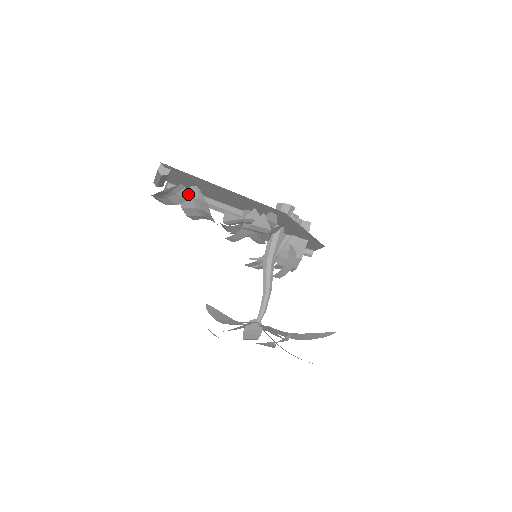
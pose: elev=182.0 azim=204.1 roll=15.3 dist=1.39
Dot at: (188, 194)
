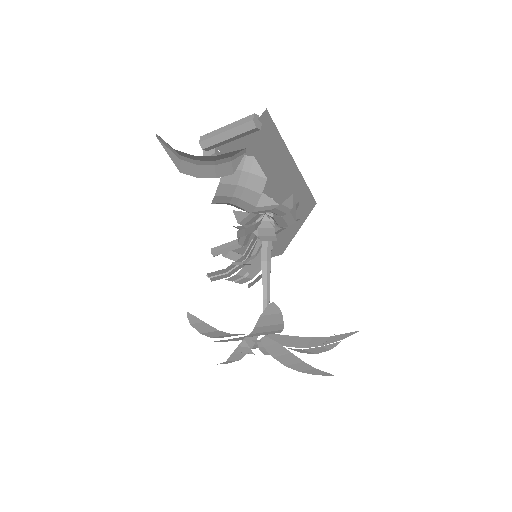
Dot at: (237, 165)
